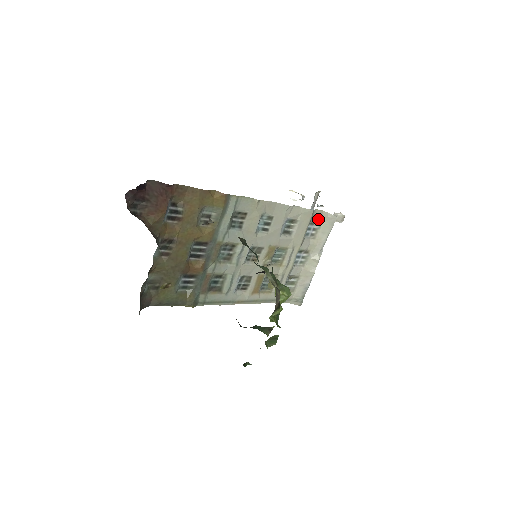
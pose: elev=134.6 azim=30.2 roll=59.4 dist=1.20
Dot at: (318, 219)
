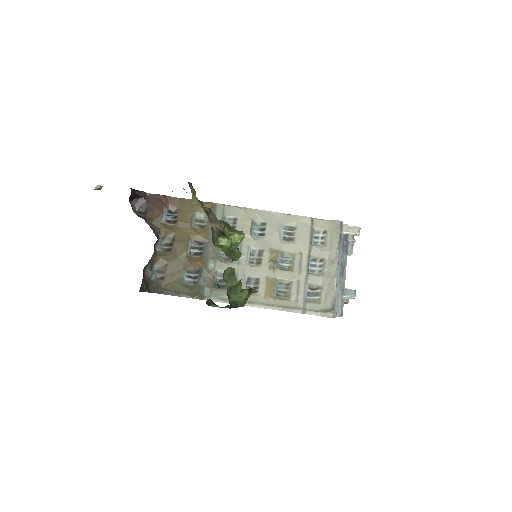
Dot at: (323, 227)
